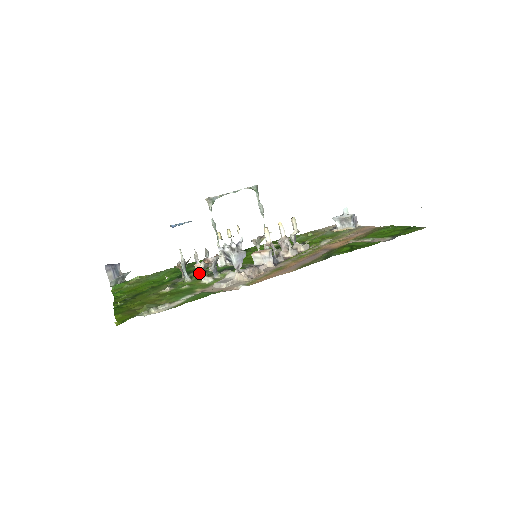
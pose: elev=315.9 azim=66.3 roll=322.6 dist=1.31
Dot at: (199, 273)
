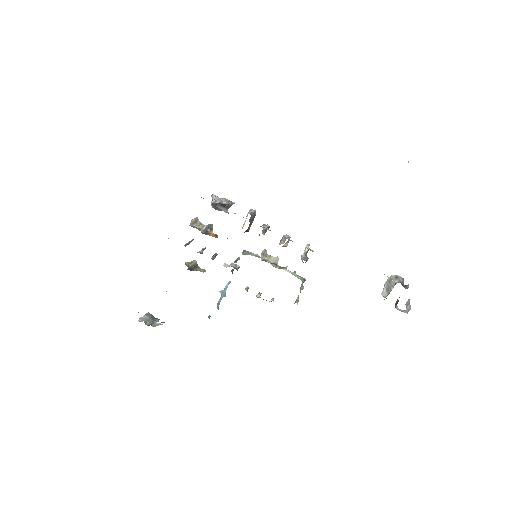
Dot at: occluded
